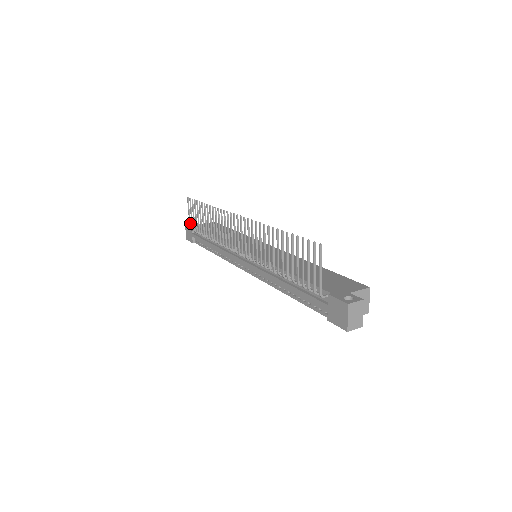
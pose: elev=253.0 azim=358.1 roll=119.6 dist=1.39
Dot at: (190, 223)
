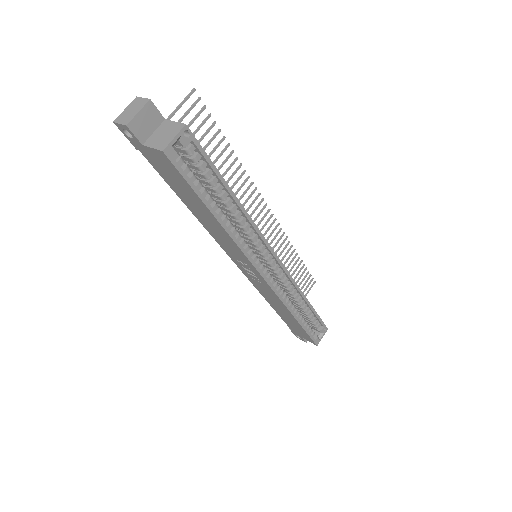
Dot at: occluded
